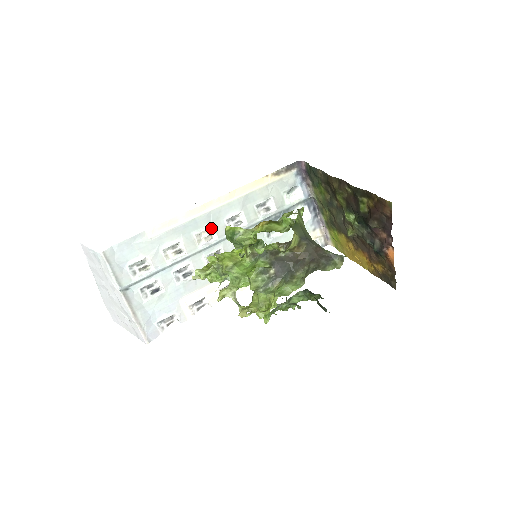
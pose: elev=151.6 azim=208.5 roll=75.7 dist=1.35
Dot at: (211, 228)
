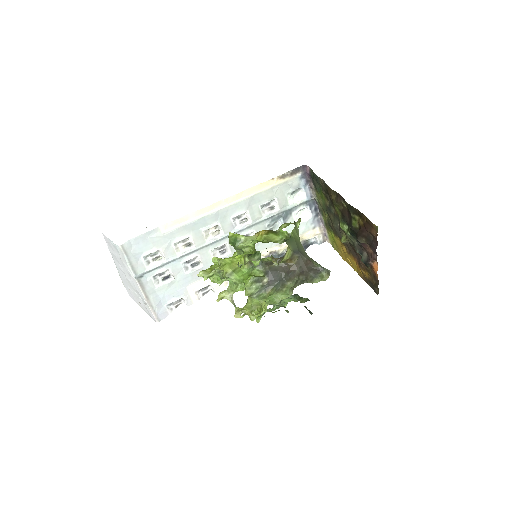
Dot at: (218, 225)
